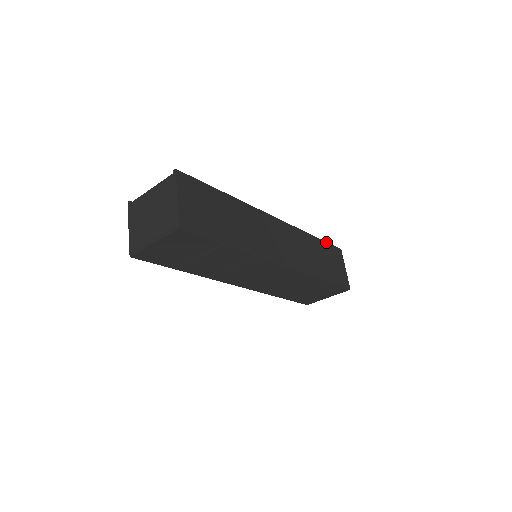
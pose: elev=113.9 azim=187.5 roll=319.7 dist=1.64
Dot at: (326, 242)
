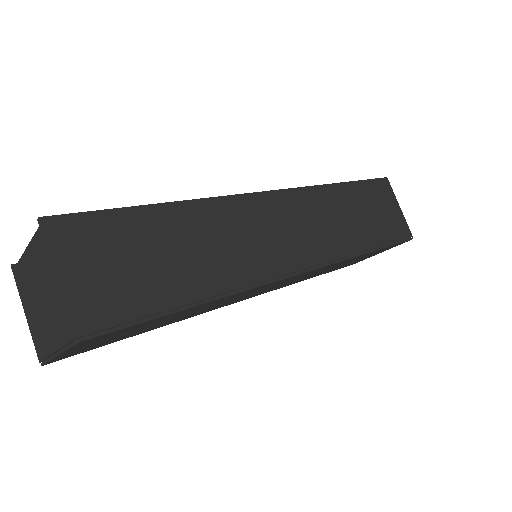
Dot at: (362, 180)
